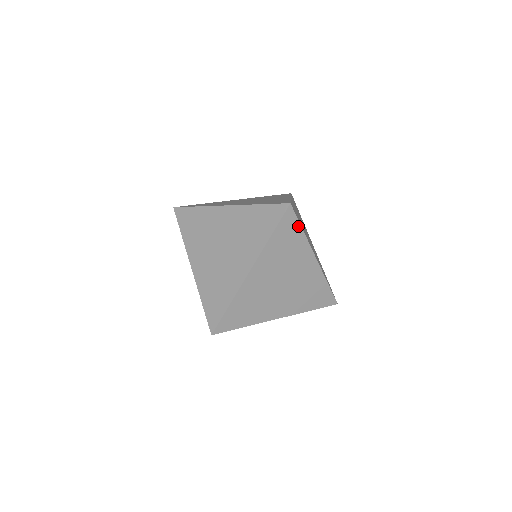
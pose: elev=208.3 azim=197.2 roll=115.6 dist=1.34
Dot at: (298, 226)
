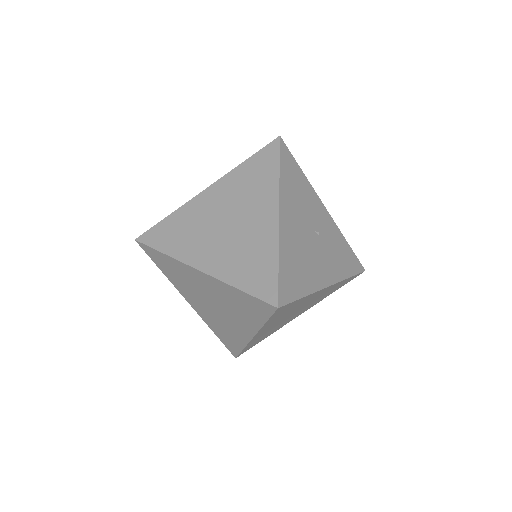
Dot at: (277, 163)
